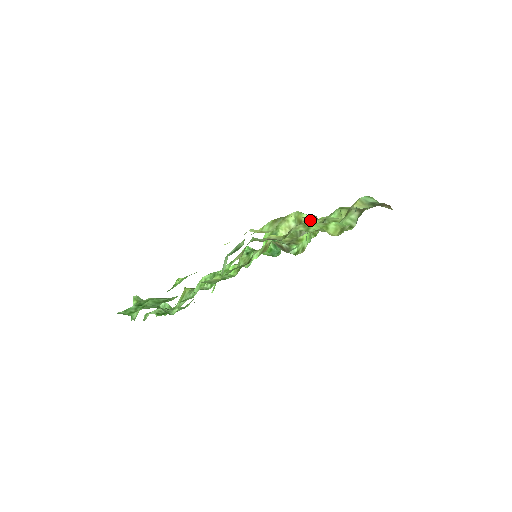
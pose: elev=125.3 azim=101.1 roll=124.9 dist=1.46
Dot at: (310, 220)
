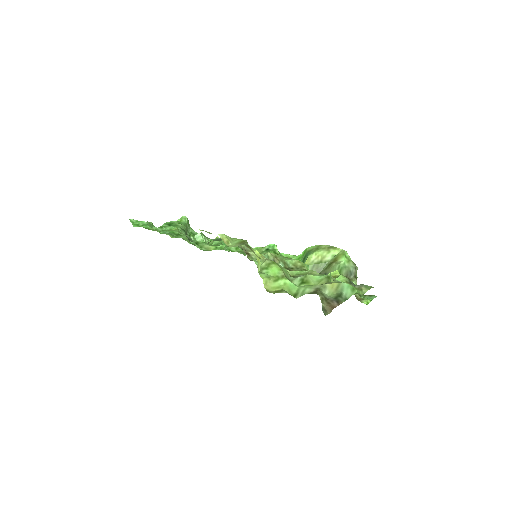
Dot at: (340, 266)
